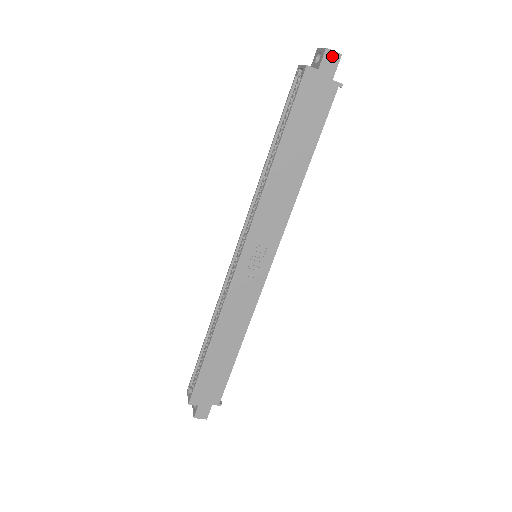
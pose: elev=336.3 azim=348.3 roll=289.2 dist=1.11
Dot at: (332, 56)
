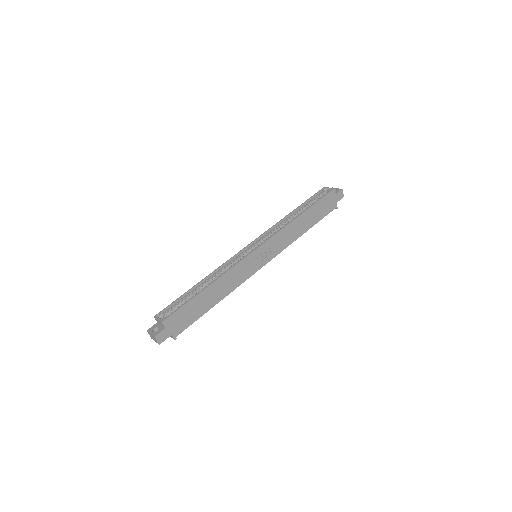
Dot at: (342, 194)
